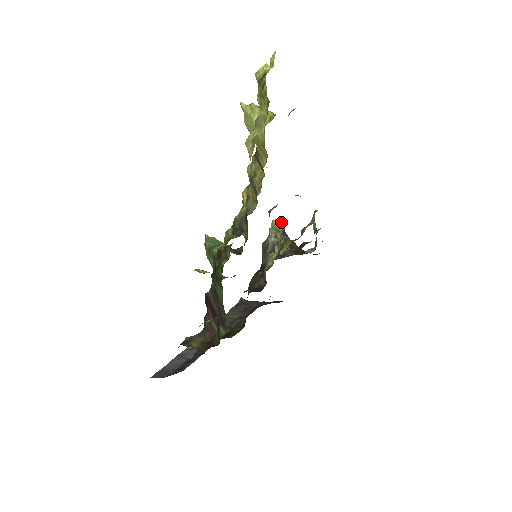
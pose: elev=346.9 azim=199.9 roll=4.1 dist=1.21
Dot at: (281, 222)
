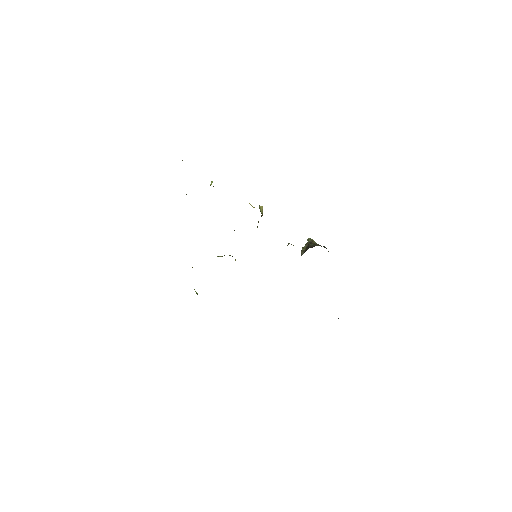
Dot at: (310, 239)
